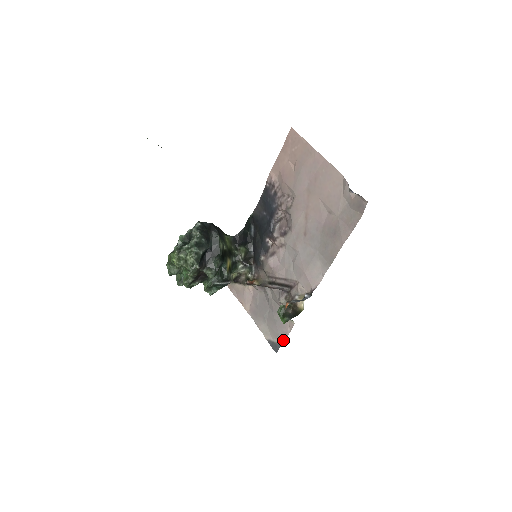
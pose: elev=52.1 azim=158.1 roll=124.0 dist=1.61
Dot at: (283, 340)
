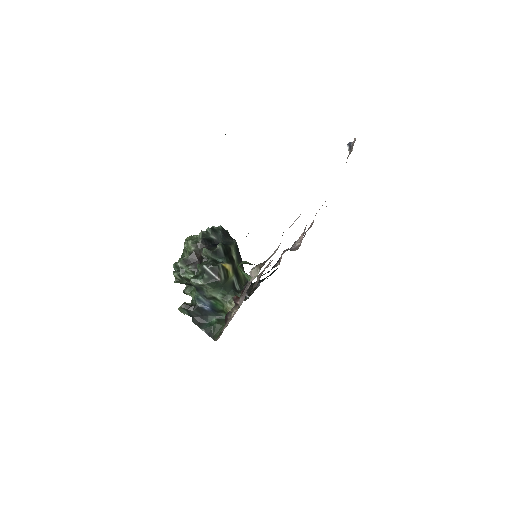
Dot at: occluded
